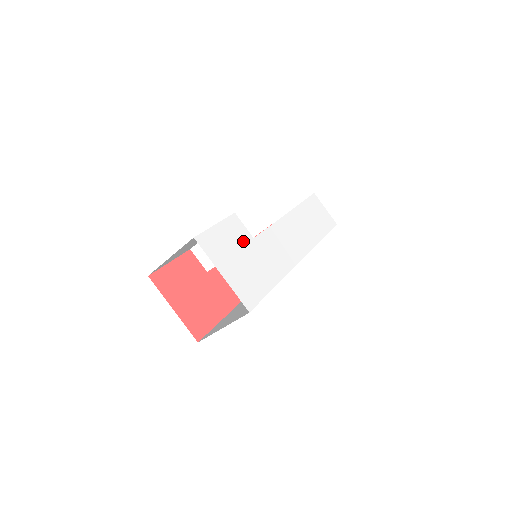
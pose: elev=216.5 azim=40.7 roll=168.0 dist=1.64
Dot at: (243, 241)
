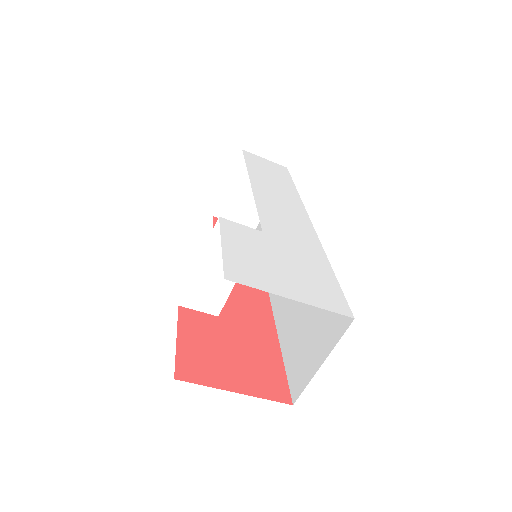
Dot at: (260, 243)
